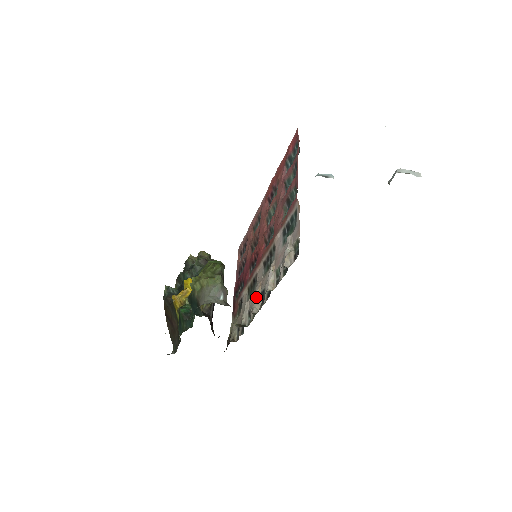
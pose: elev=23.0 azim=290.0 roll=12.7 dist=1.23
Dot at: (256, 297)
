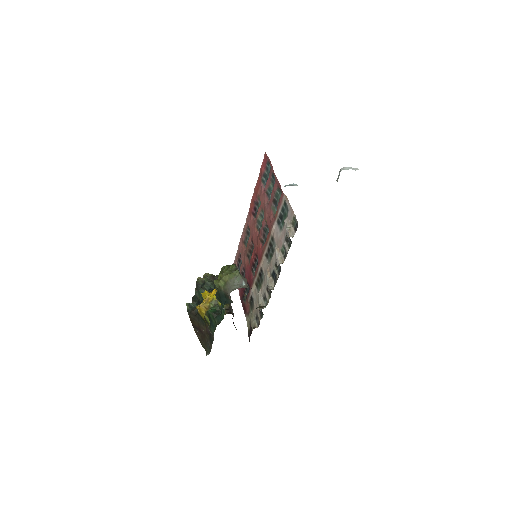
Dot at: (268, 280)
